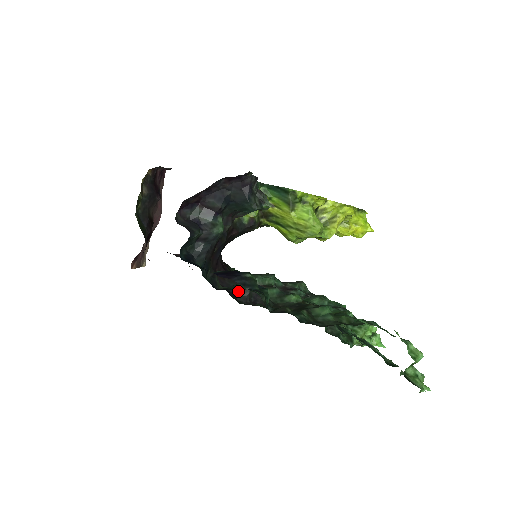
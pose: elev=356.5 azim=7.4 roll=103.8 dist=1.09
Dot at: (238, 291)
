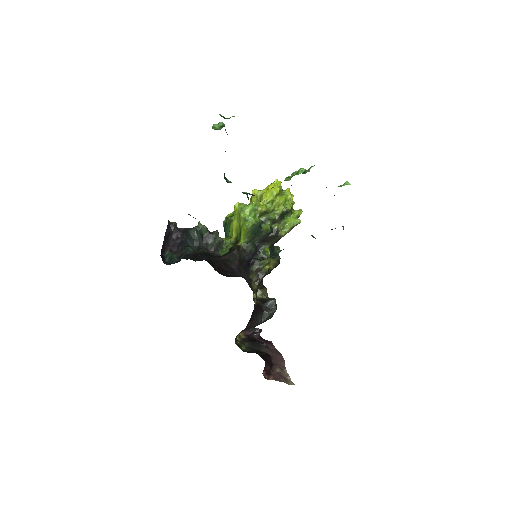
Dot at: occluded
